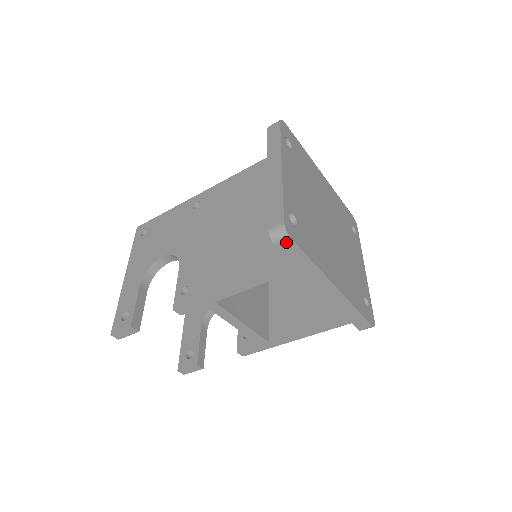
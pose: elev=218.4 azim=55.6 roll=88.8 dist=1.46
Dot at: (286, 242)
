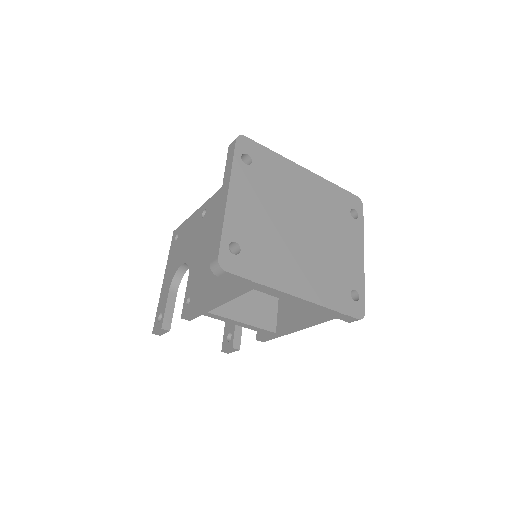
Dot at: (225, 274)
